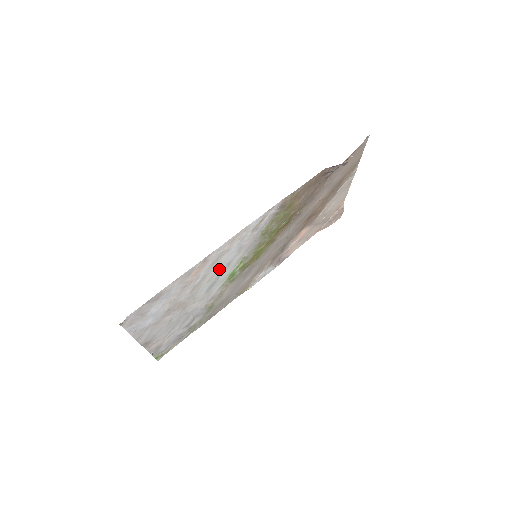
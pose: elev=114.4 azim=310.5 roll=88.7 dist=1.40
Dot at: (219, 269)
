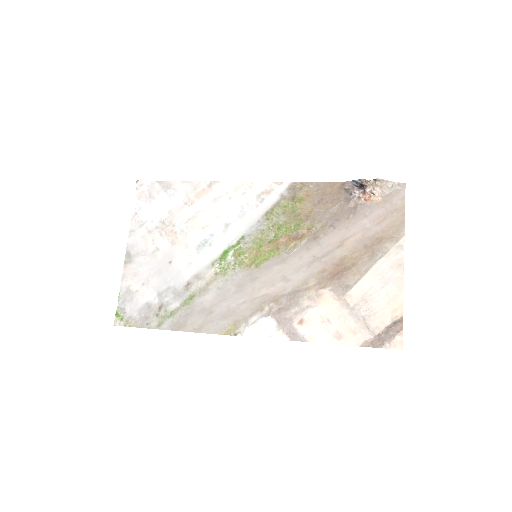
Dot at: (217, 222)
